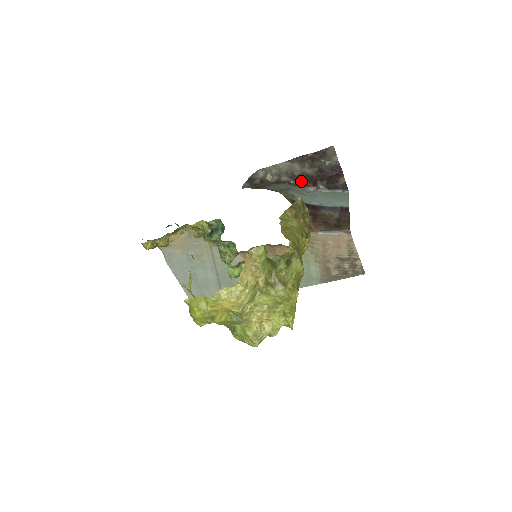
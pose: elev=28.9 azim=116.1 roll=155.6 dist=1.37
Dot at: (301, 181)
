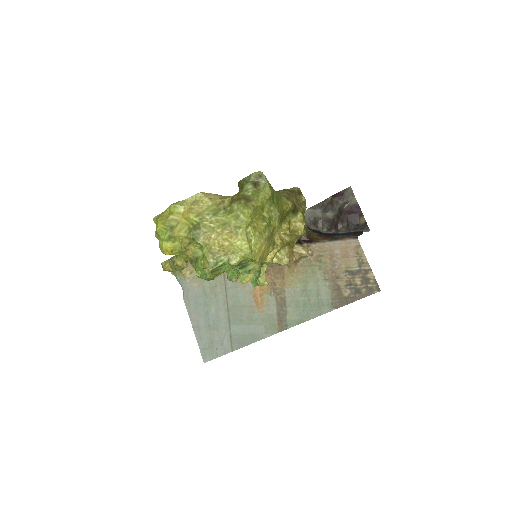
Dot at: (323, 227)
